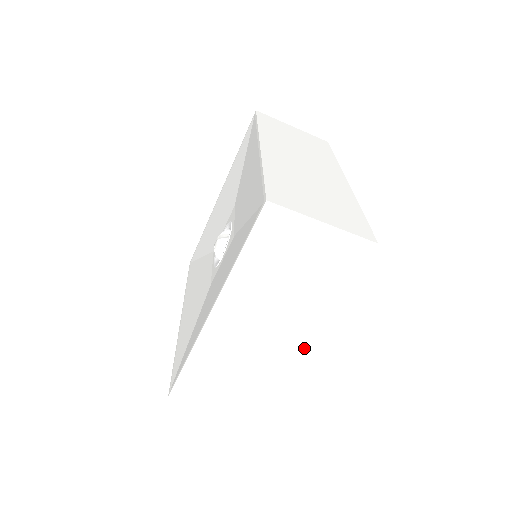
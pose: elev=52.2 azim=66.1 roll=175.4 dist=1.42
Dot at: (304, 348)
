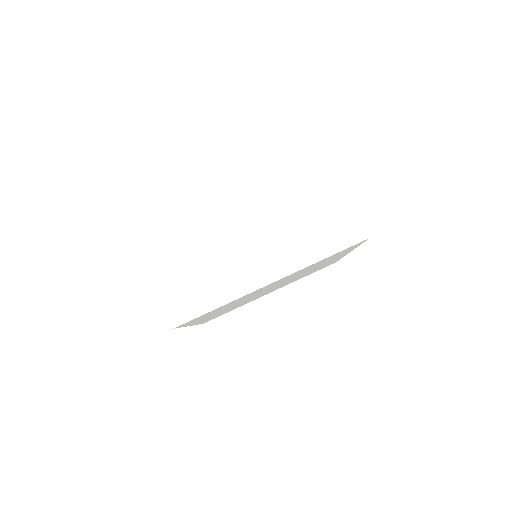
Dot at: (267, 284)
